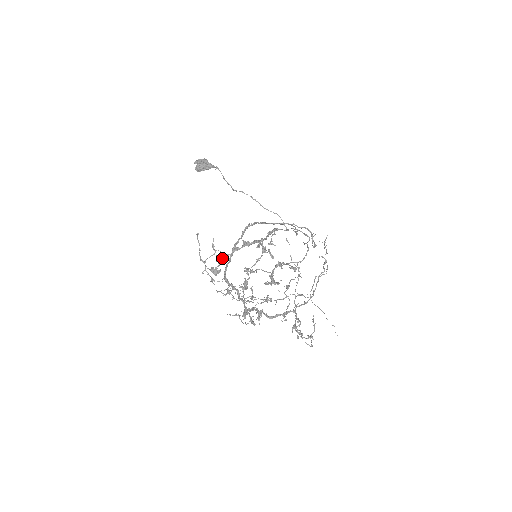
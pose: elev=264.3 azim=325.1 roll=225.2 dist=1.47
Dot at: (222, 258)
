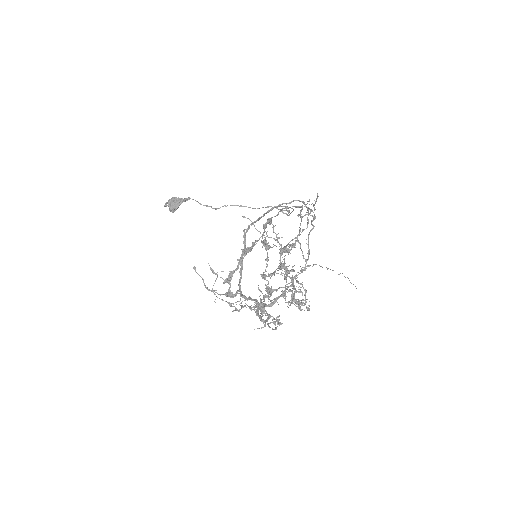
Dot at: (229, 277)
